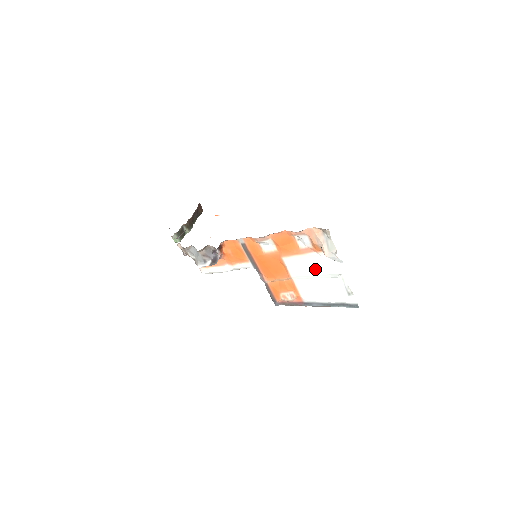
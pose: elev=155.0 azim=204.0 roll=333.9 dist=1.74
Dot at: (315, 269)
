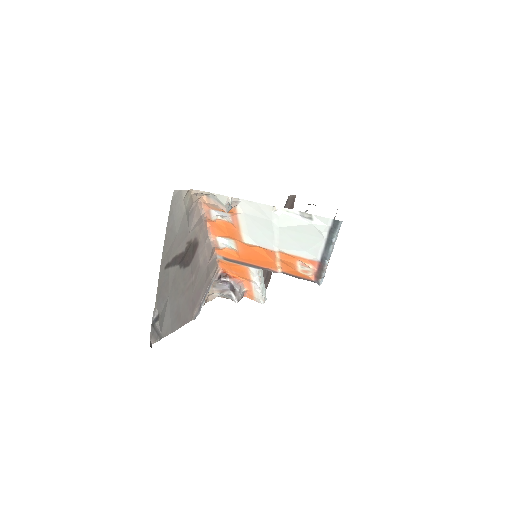
Dot at: (263, 227)
